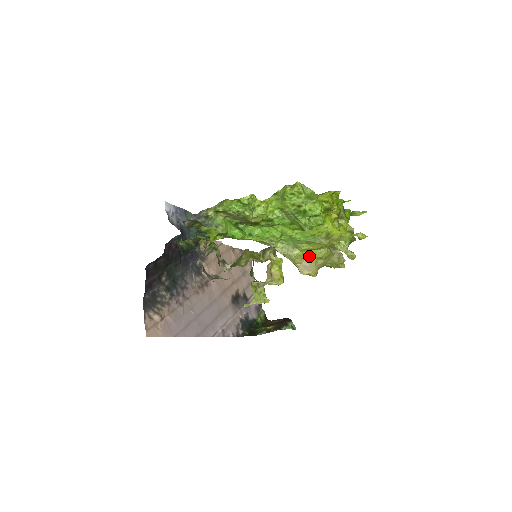
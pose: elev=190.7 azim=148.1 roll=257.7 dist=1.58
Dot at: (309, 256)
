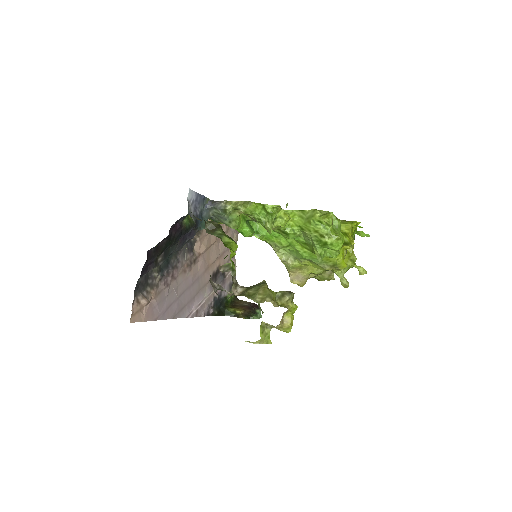
Dot at: (305, 269)
